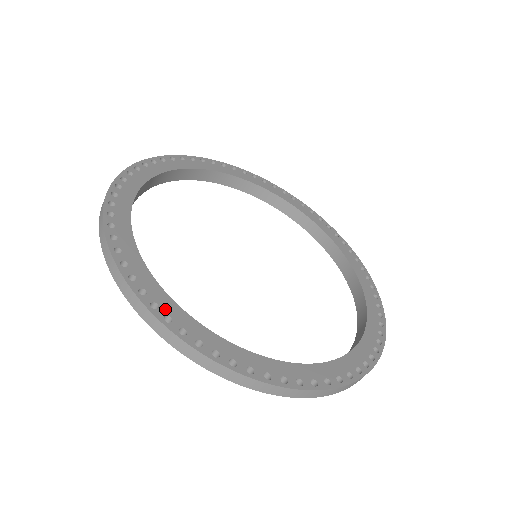
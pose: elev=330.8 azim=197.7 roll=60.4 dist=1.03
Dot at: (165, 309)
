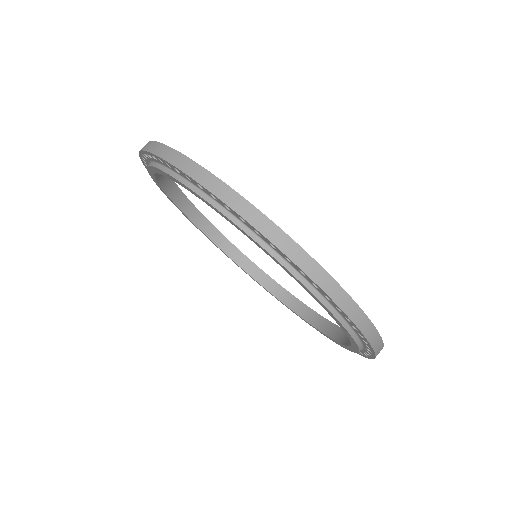
Dot at: occluded
